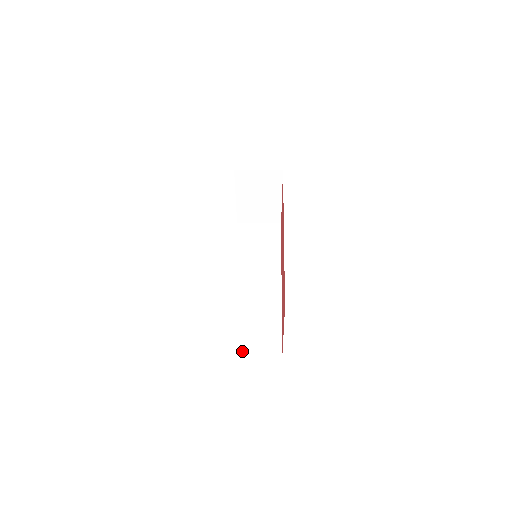
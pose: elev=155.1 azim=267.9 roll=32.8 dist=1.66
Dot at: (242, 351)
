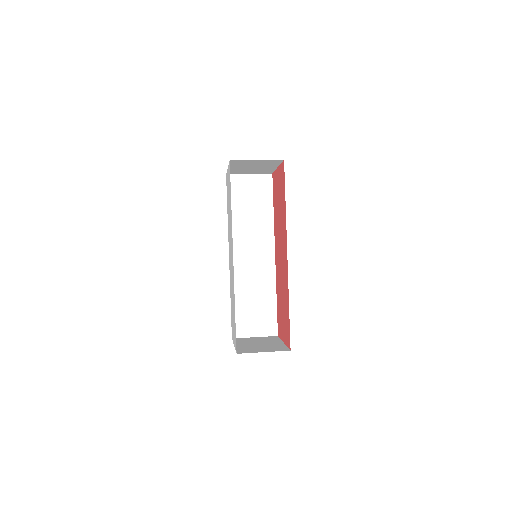
Dot at: (246, 331)
